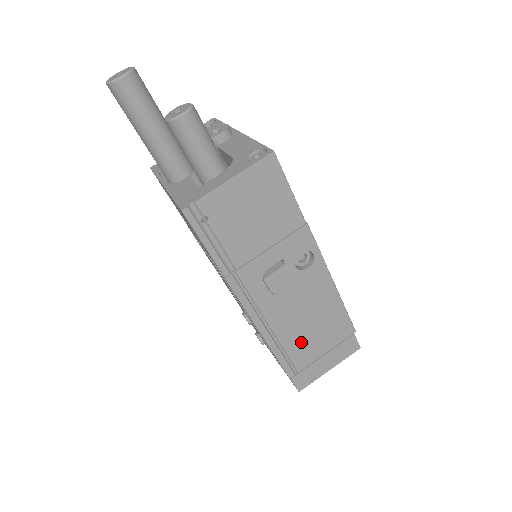
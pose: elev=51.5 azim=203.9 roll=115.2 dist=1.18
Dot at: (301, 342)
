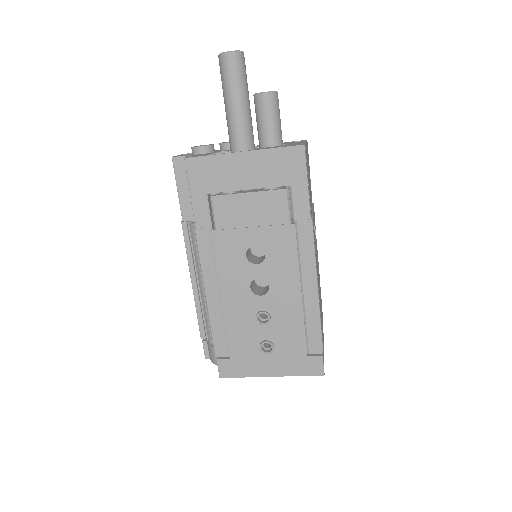
Dot at: occluded
